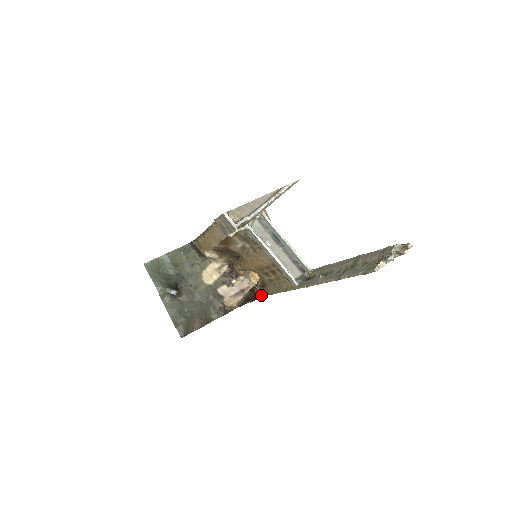
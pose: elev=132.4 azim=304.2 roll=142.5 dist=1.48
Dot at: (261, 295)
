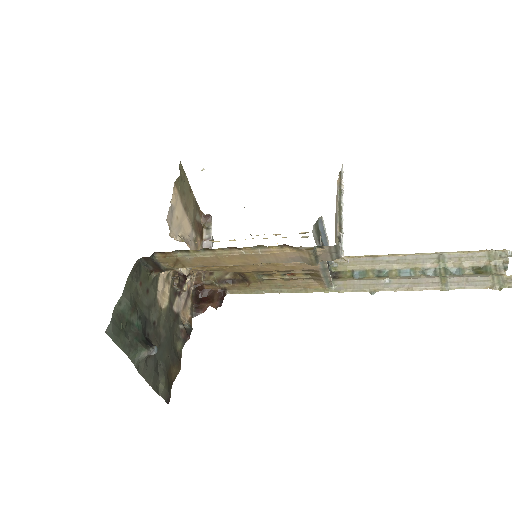
Dot at: (225, 293)
